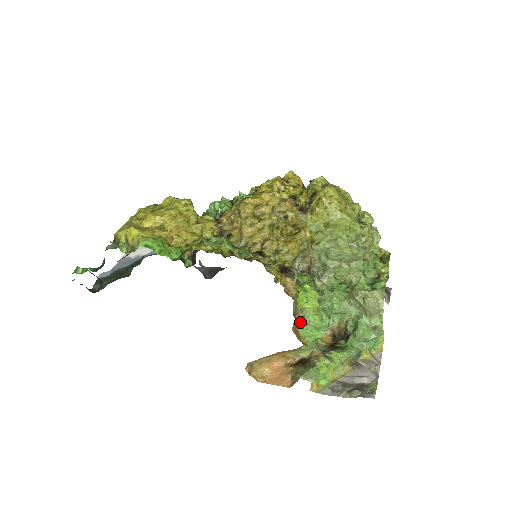
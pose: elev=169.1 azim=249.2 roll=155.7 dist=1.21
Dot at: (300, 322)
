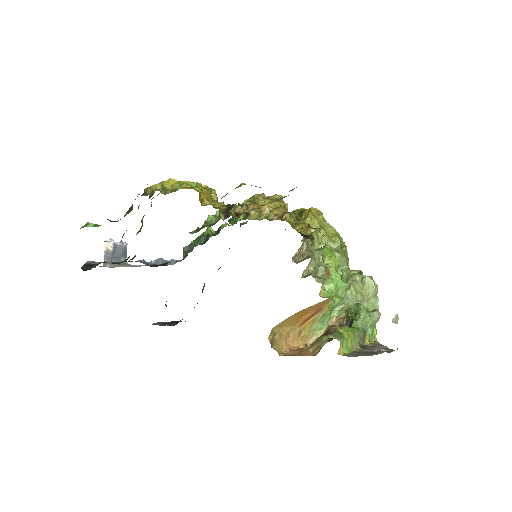
Dot at: (329, 271)
